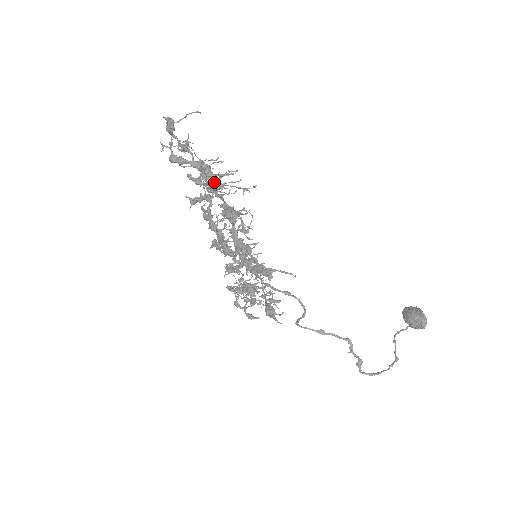
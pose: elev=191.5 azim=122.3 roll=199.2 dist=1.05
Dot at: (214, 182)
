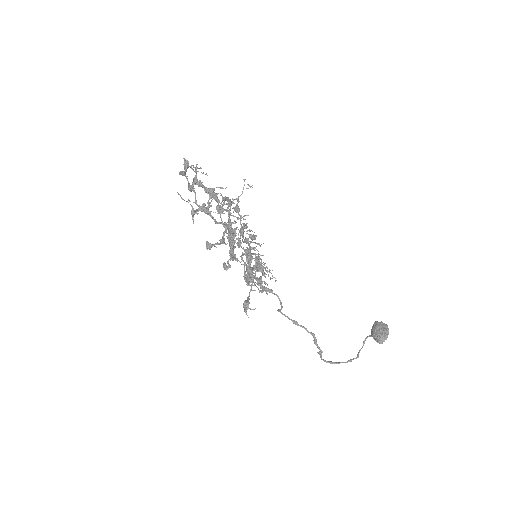
Dot at: (220, 206)
